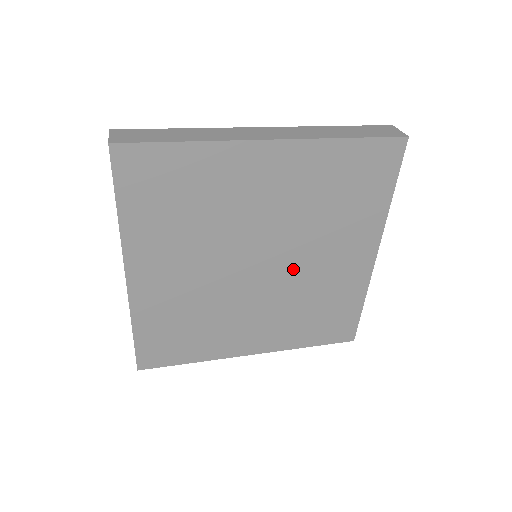
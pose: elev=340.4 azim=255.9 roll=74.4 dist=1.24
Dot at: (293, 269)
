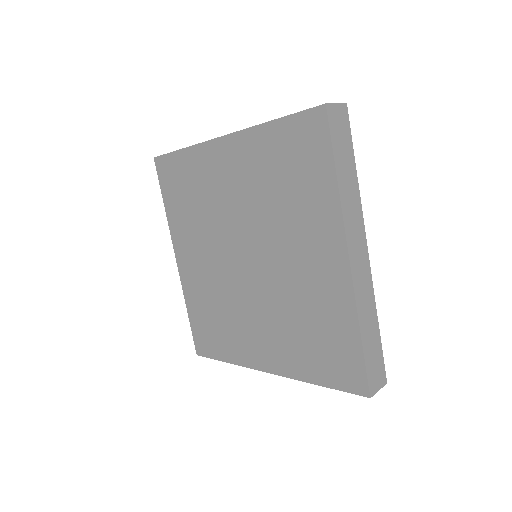
Dot at: (272, 268)
